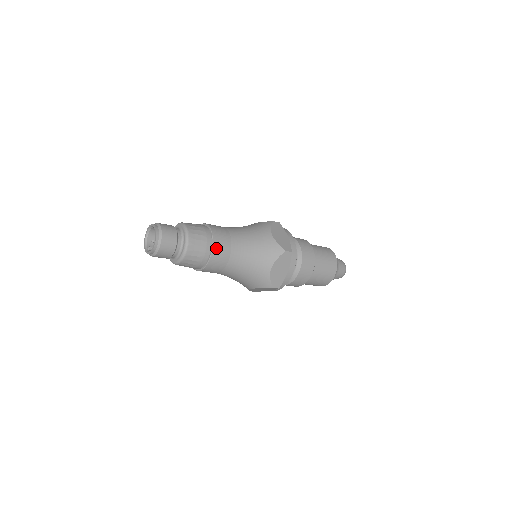
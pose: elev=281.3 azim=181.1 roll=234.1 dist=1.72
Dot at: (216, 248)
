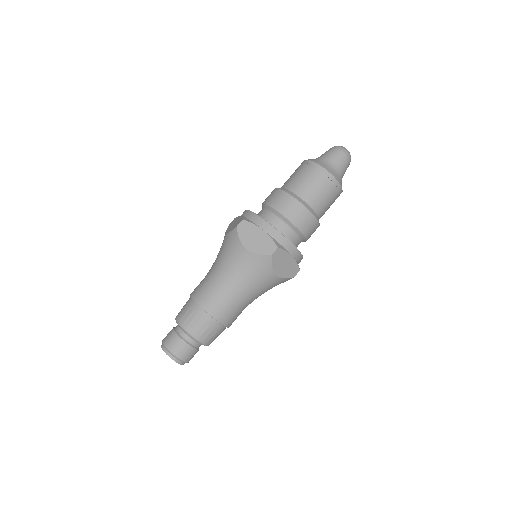
Dot at: (219, 316)
